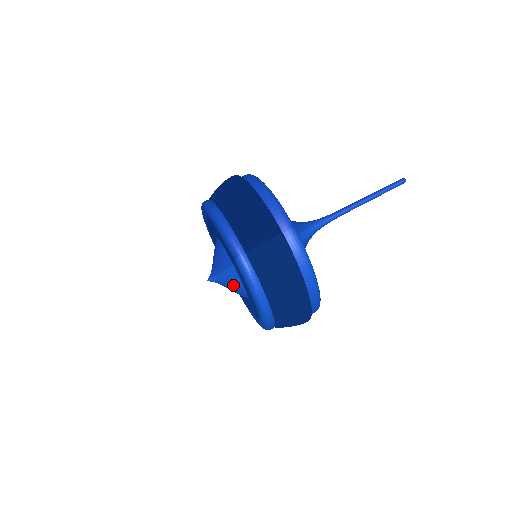
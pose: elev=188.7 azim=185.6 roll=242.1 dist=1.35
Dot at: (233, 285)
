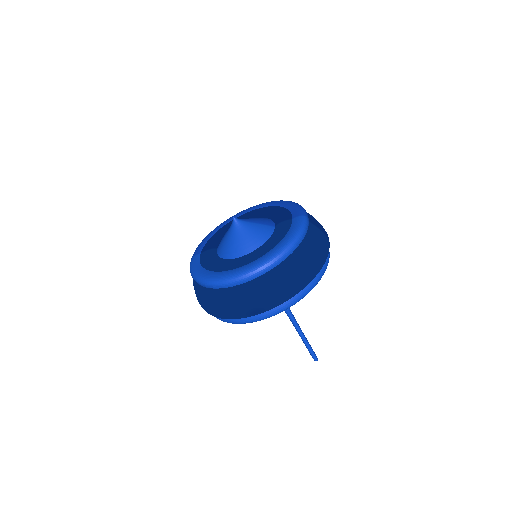
Dot at: (254, 234)
